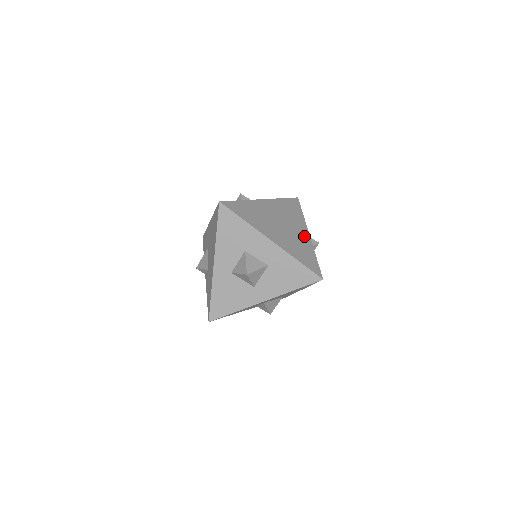
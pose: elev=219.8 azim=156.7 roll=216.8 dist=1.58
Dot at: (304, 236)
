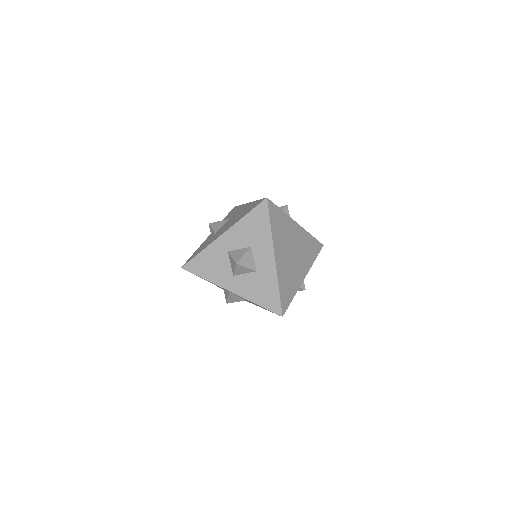
Dot at: (300, 275)
